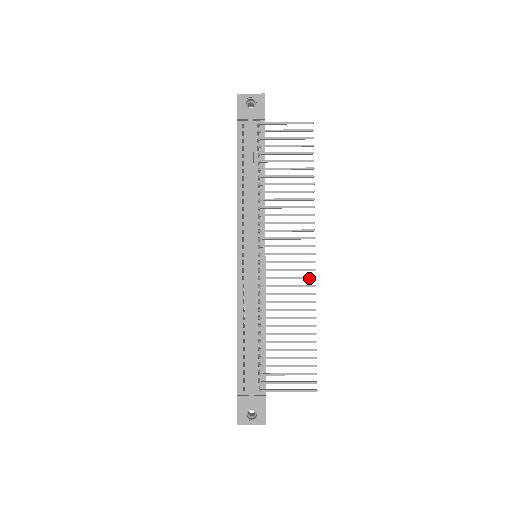
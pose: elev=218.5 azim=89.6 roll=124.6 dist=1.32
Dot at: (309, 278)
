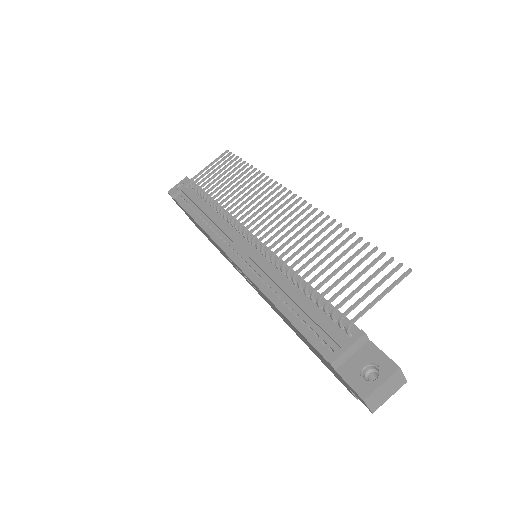
Dot at: (305, 209)
